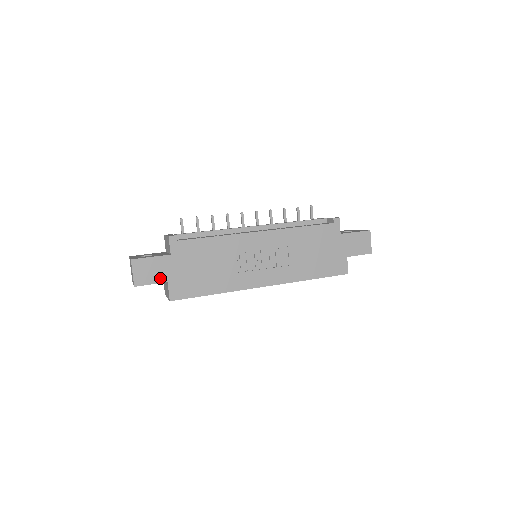
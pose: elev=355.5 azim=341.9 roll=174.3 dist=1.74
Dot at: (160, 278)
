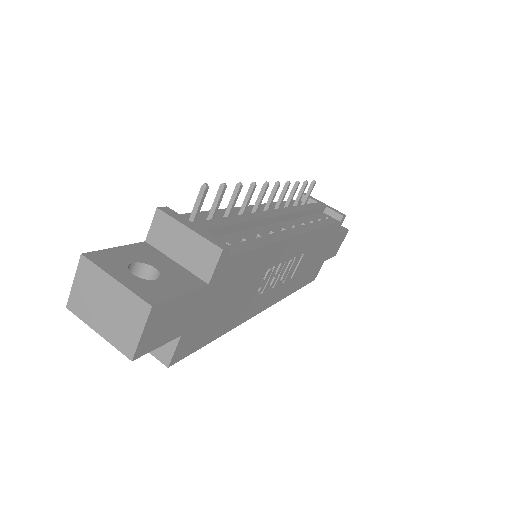
Dot at: (175, 331)
